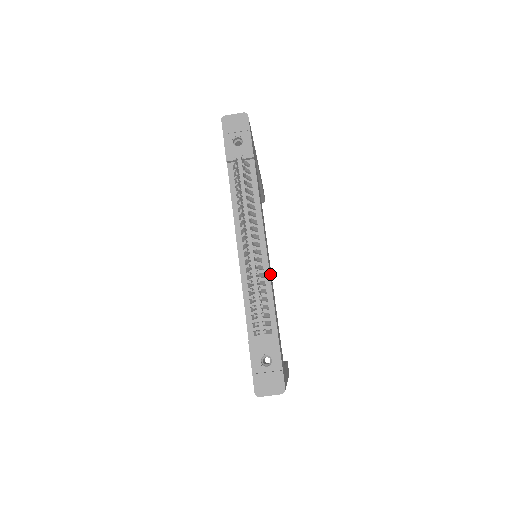
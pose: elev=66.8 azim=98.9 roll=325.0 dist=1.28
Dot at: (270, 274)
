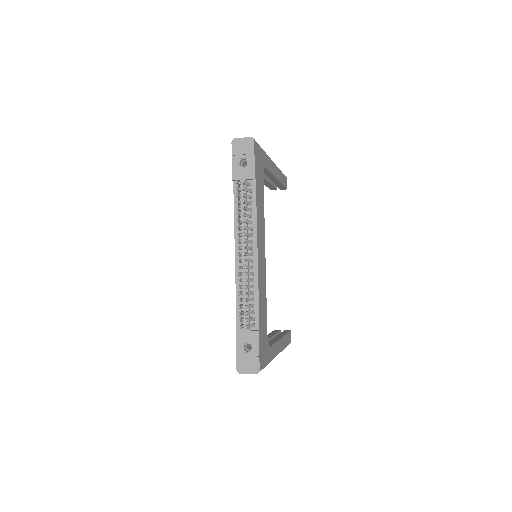
Dot at: (260, 278)
